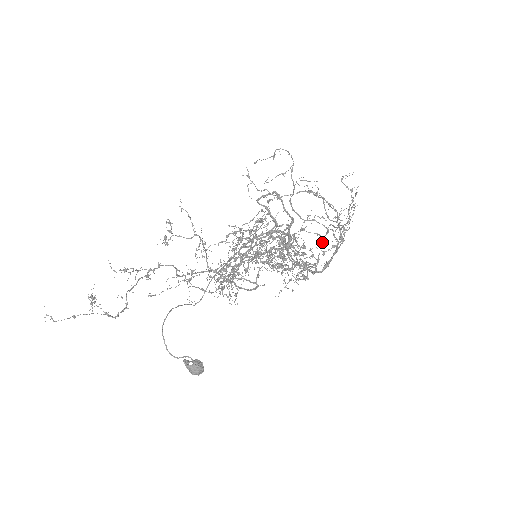
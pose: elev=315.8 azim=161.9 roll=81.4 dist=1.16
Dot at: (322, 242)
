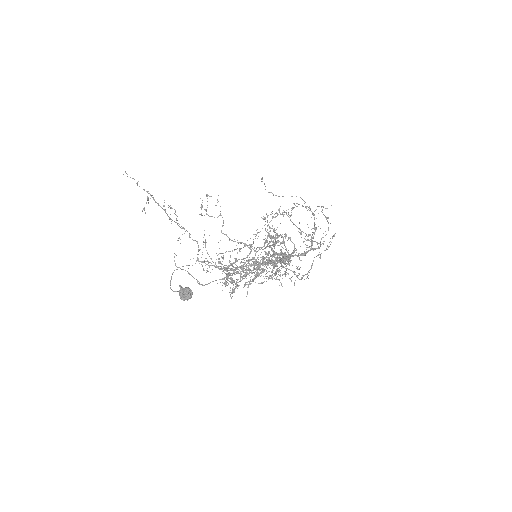
Dot at: (307, 273)
